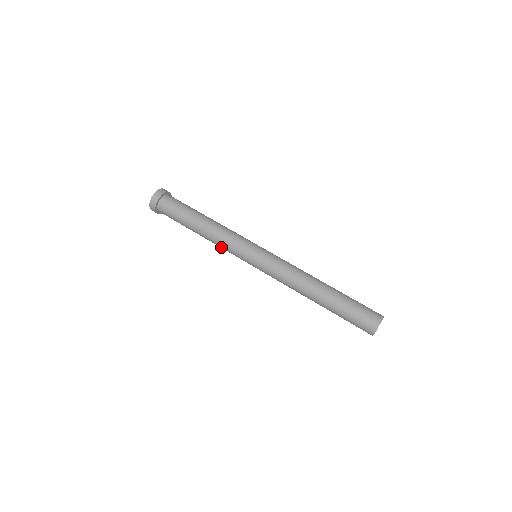
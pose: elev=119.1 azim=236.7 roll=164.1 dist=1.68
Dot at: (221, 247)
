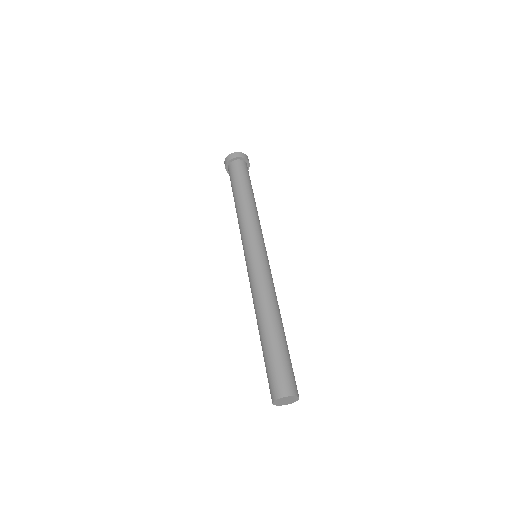
Dot at: (241, 224)
